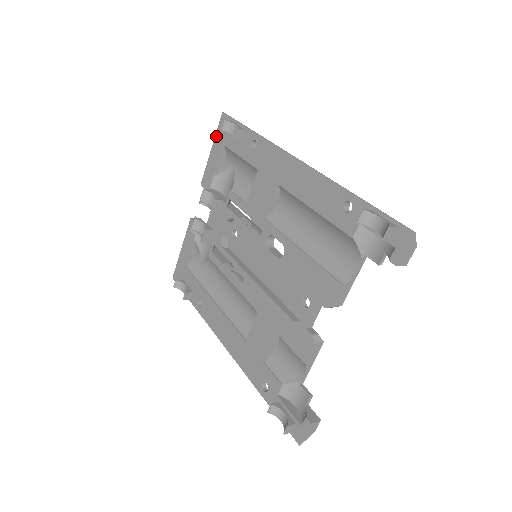
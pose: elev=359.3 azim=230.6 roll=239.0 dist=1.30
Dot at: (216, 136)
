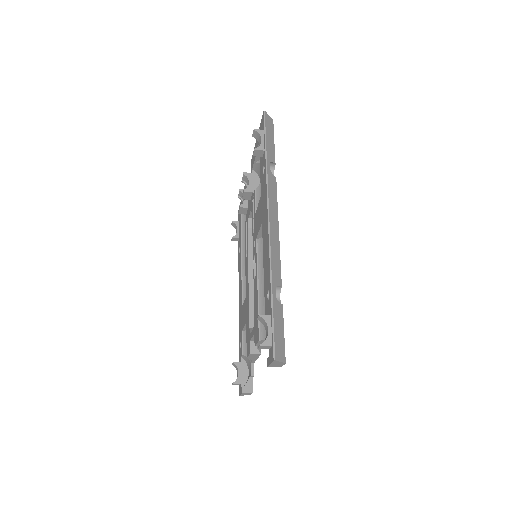
Dot at: occluded
